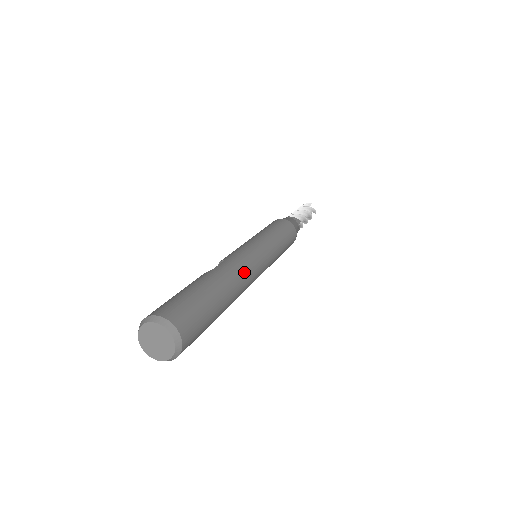
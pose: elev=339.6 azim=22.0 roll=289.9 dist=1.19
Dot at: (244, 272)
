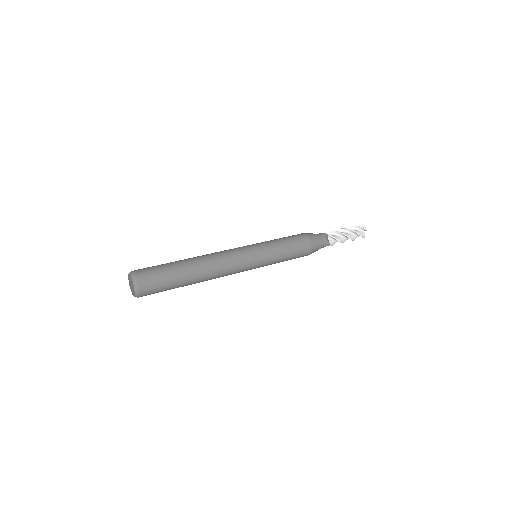
Dot at: (217, 257)
